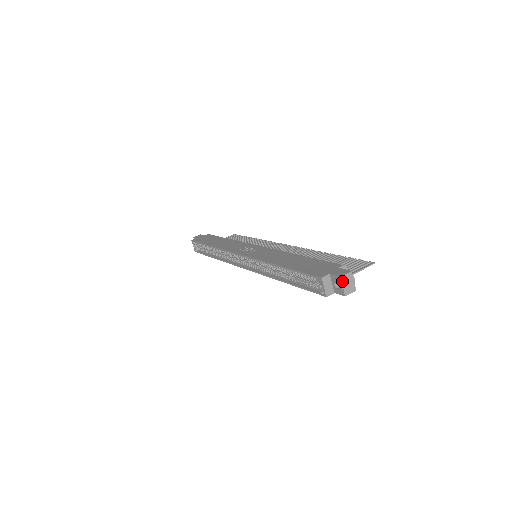
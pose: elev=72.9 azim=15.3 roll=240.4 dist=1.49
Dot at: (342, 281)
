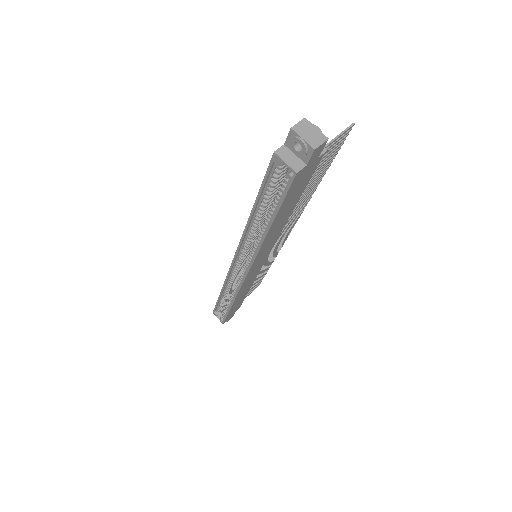
Dot at: (297, 133)
